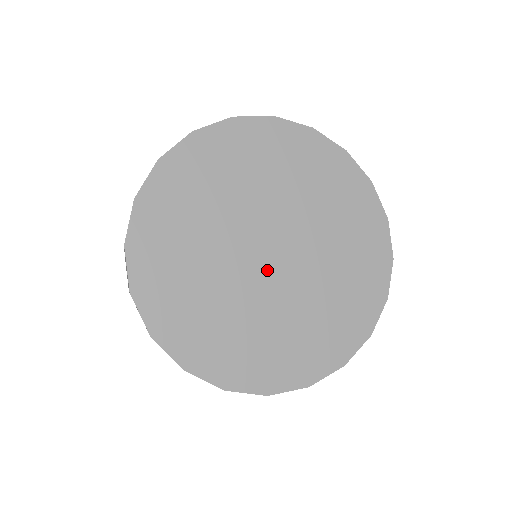
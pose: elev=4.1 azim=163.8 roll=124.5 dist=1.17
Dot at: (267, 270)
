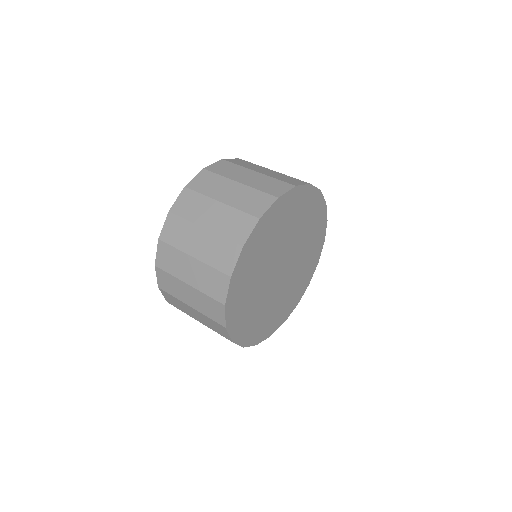
Dot at: (279, 278)
